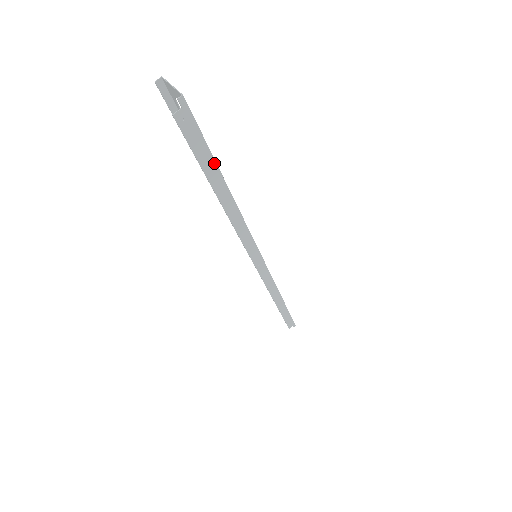
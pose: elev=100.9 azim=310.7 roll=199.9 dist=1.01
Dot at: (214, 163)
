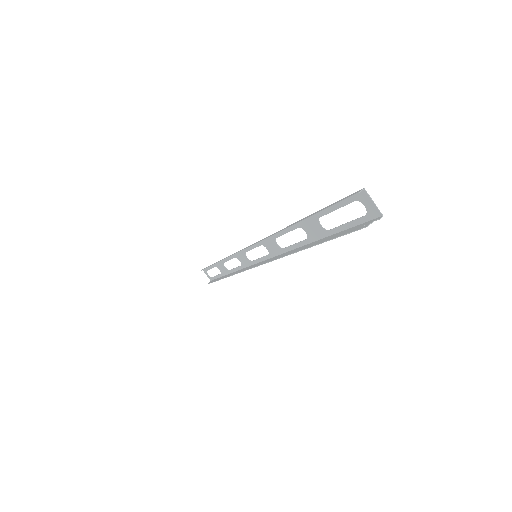
Dot at: (335, 234)
